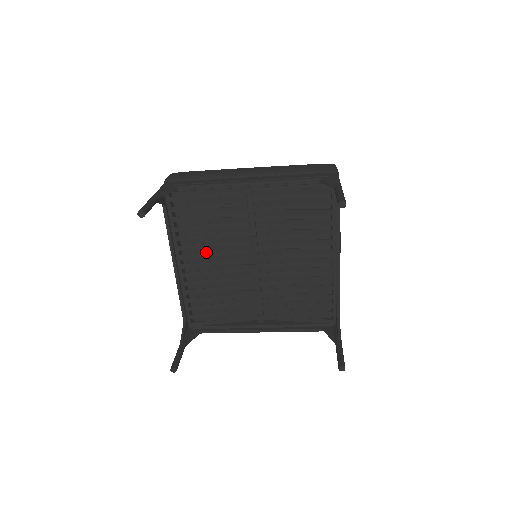
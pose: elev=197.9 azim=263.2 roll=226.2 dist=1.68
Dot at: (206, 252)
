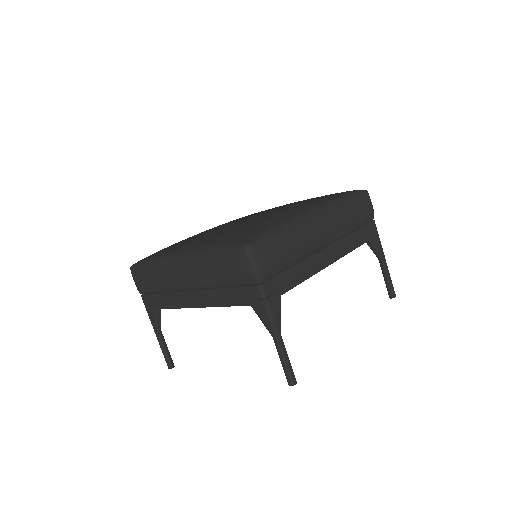
Dot at: occluded
